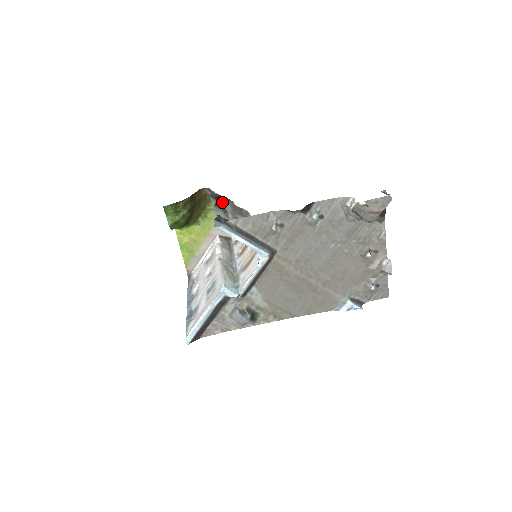
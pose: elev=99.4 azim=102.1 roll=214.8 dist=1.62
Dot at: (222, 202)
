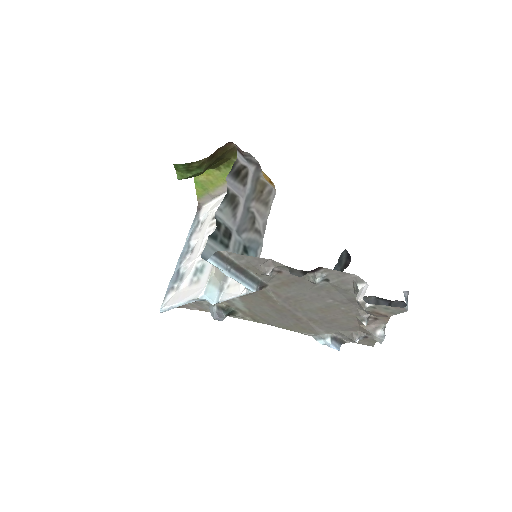
Dot at: (242, 180)
